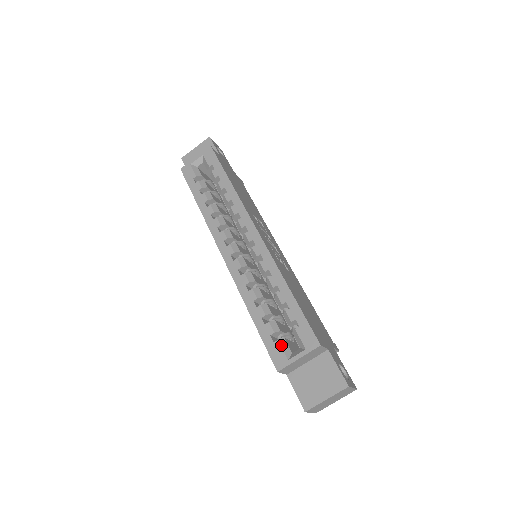
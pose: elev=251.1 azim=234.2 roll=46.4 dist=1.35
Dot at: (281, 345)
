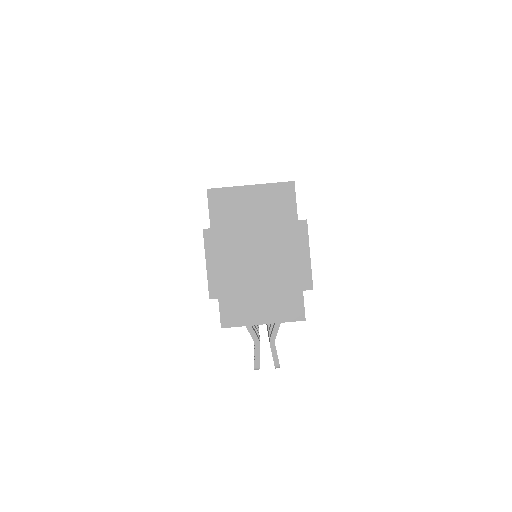
Dot at: occluded
